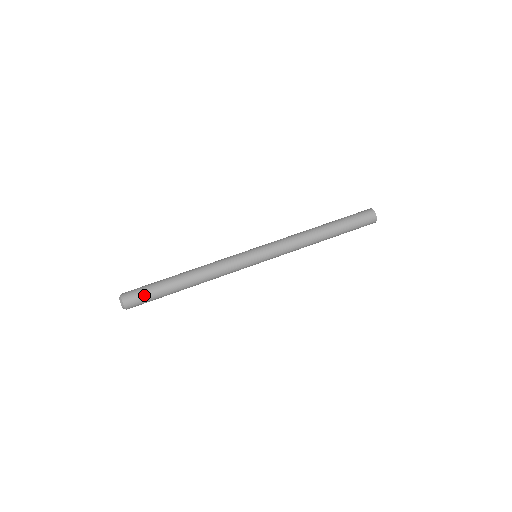
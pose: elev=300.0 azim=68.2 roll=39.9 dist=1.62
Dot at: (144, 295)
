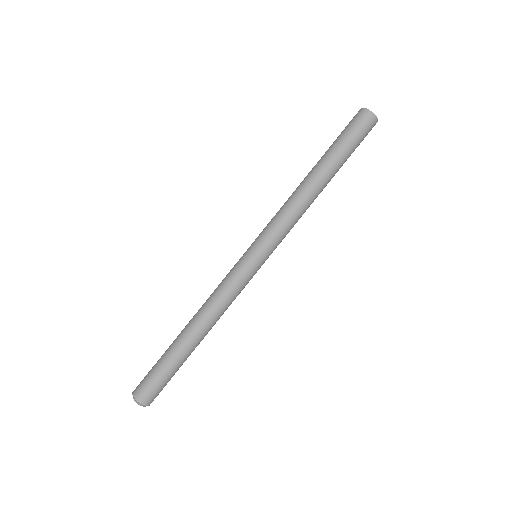
Dot at: occluded
